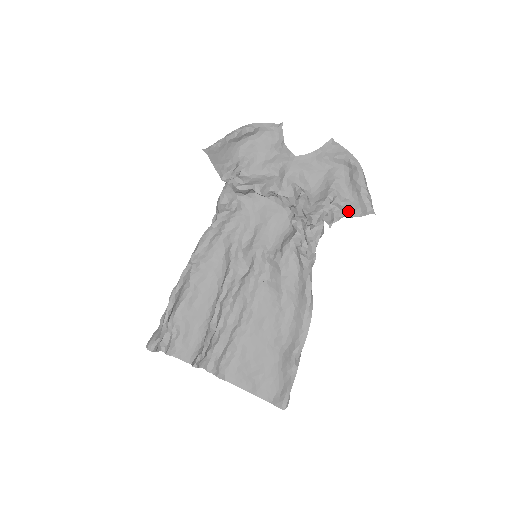
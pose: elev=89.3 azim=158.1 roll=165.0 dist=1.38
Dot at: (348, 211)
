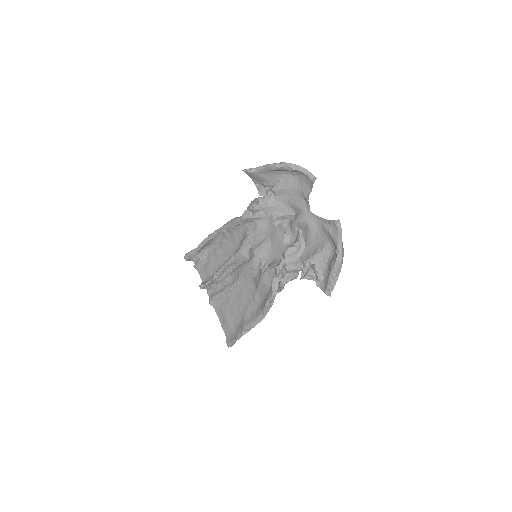
Dot at: (317, 279)
